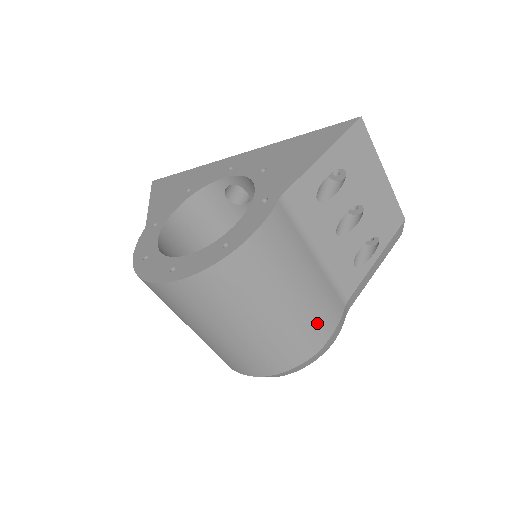
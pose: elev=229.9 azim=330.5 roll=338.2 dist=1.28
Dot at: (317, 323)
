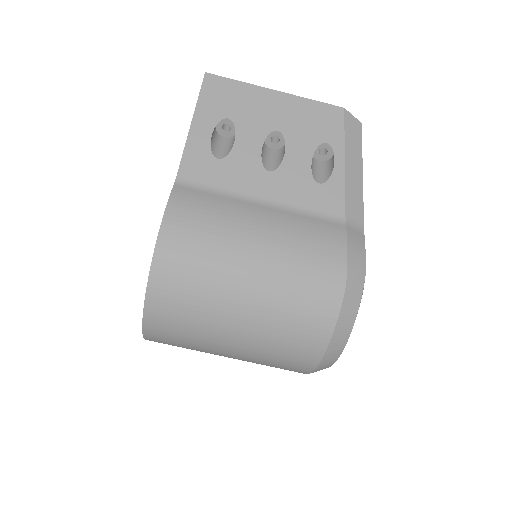
Dot at: (313, 258)
